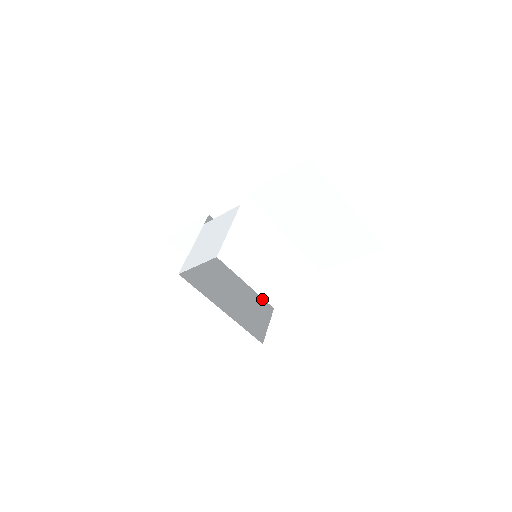
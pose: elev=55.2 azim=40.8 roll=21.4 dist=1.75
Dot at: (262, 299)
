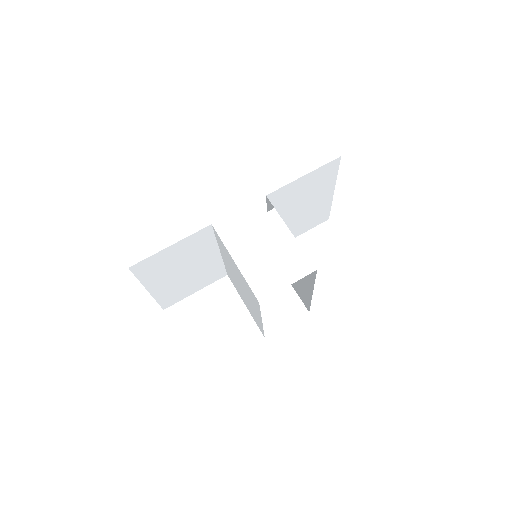
Dot at: (242, 297)
